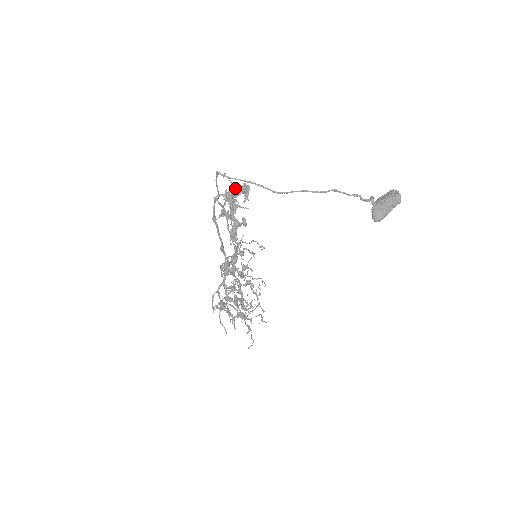
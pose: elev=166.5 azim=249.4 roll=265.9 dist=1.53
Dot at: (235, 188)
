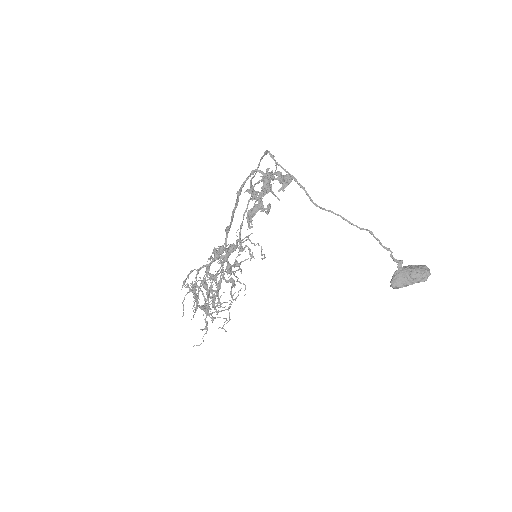
Dot at: (277, 174)
